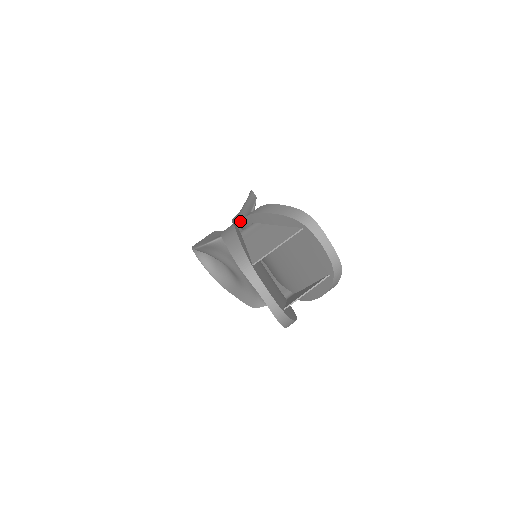
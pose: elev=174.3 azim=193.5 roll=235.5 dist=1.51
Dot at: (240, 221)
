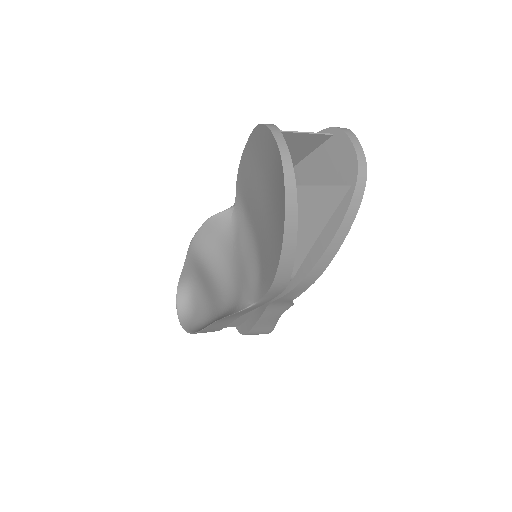
Dot at: occluded
